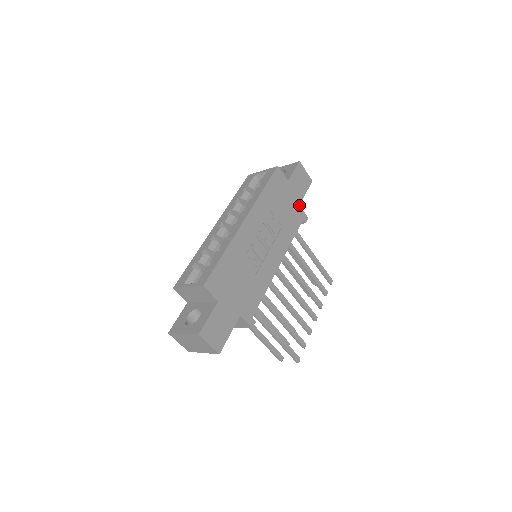
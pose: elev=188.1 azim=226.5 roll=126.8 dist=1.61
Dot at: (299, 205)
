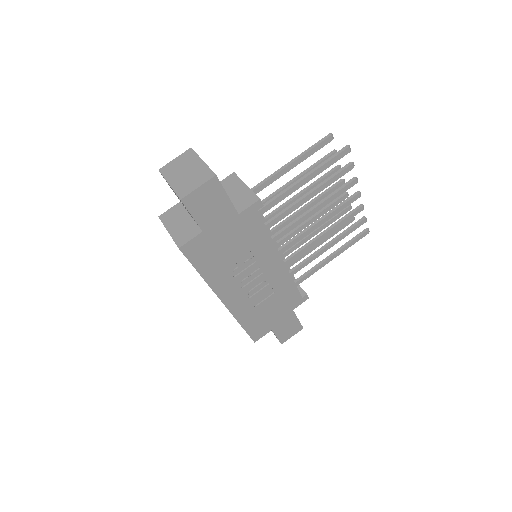
Dot at: (238, 215)
